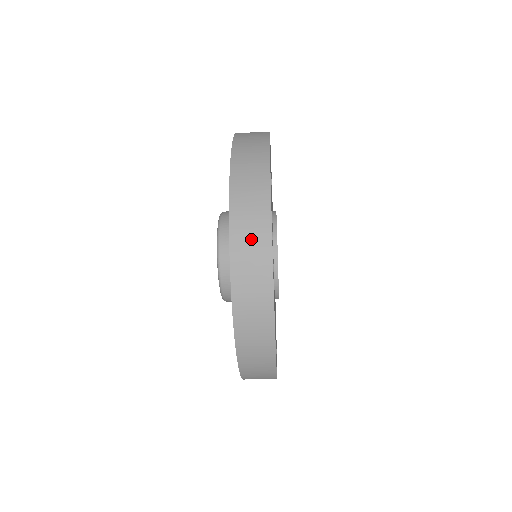
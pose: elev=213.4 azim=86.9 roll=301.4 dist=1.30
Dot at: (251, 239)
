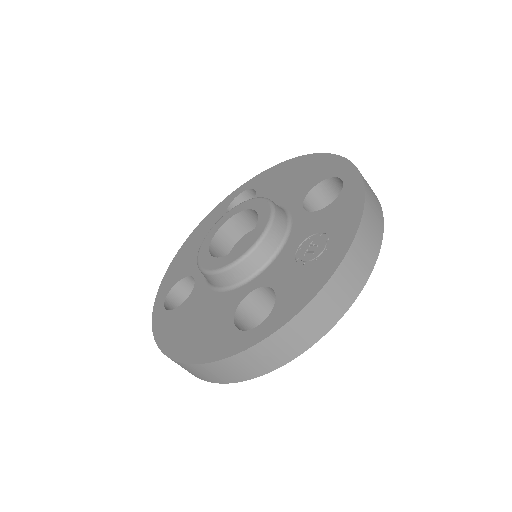
Dot at: occluded
